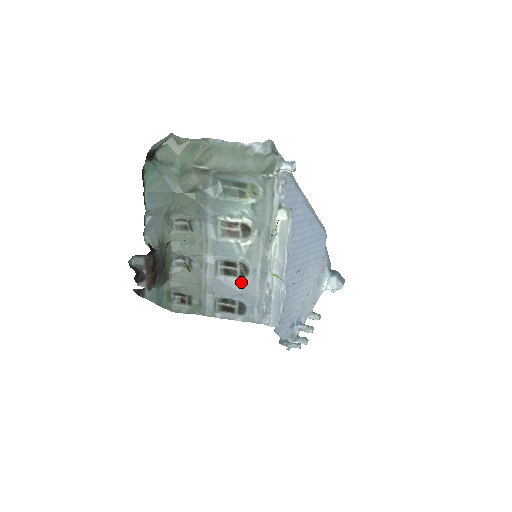
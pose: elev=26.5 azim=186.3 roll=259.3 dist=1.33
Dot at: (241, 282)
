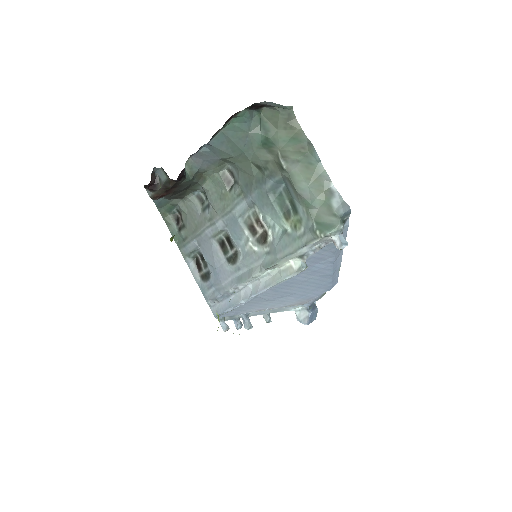
Dot at: (223, 262)
